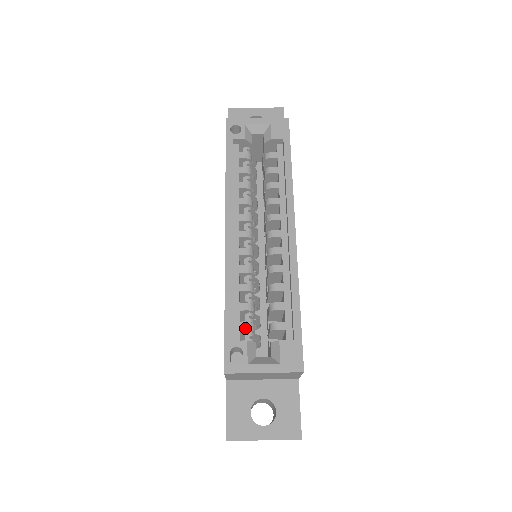
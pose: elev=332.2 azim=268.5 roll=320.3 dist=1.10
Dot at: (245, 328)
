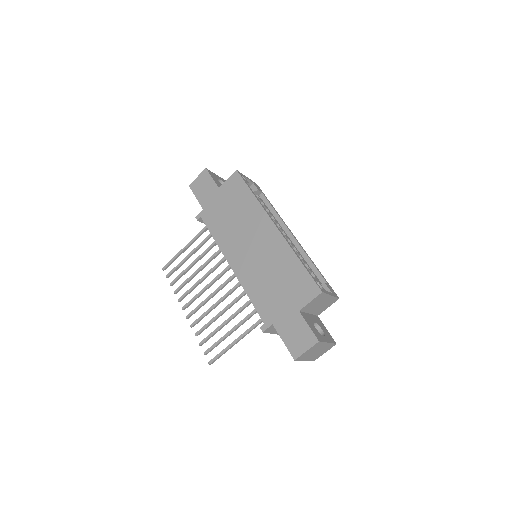
Dot at: occluded
